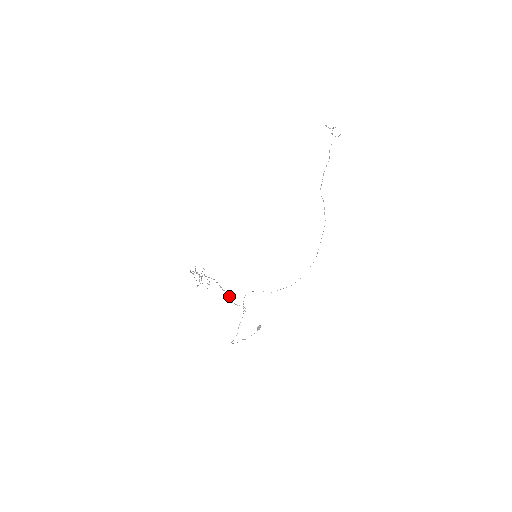
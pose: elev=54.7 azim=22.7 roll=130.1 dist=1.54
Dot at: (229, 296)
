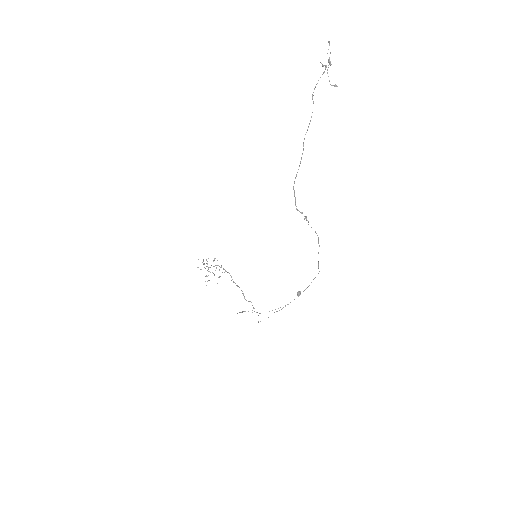
Dot at: (241, 290)
